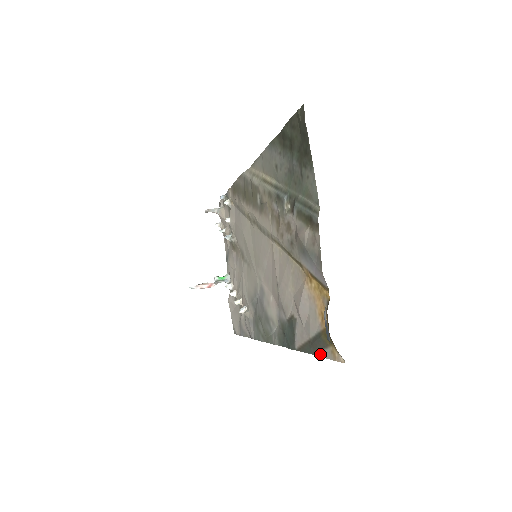
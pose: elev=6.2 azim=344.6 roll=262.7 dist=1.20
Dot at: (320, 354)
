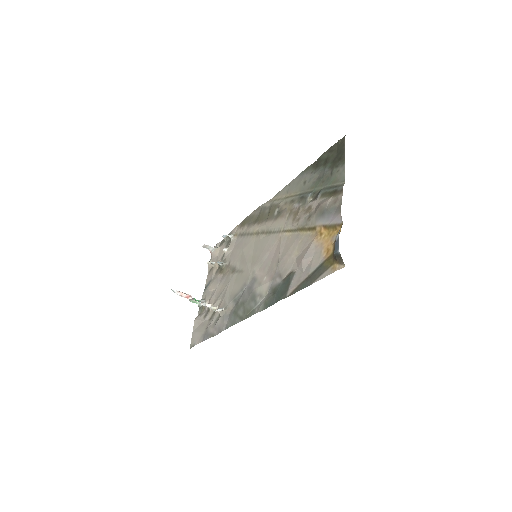
Dot at: (318, 279)
